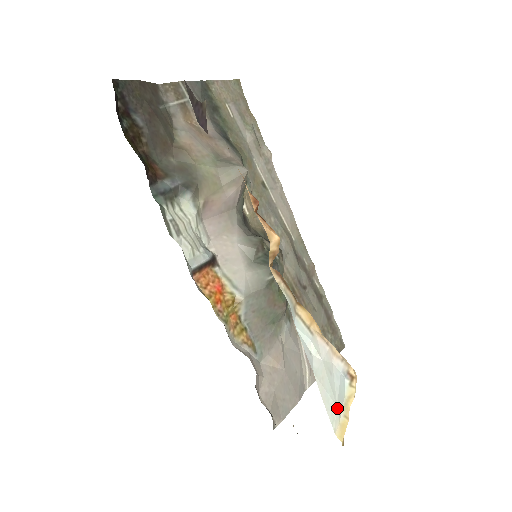
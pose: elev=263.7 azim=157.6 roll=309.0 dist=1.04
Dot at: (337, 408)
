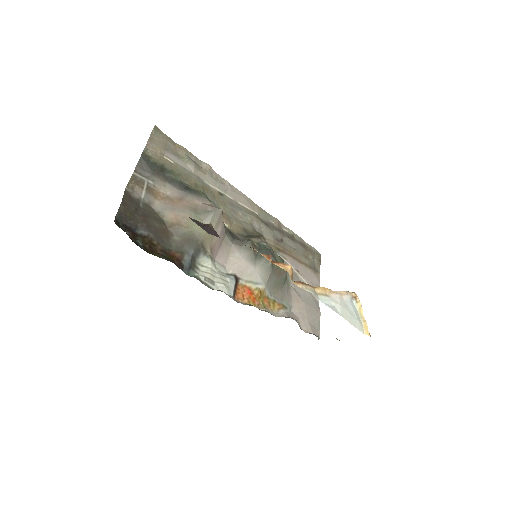
Dot at: (359, 321)
